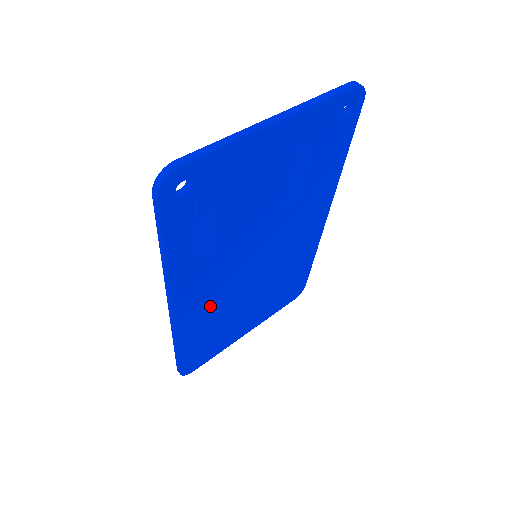
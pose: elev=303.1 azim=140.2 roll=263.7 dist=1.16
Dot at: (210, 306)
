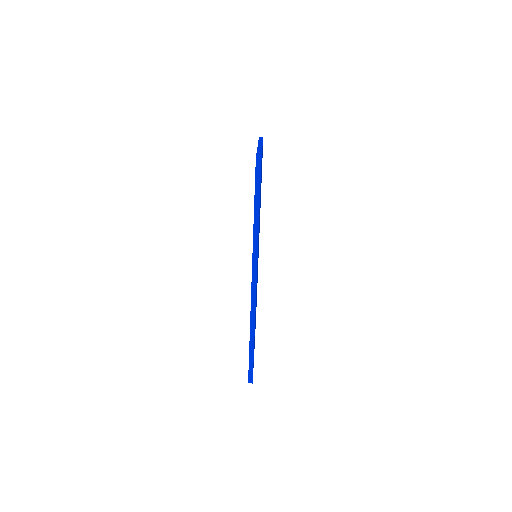
Dot at: occluded
